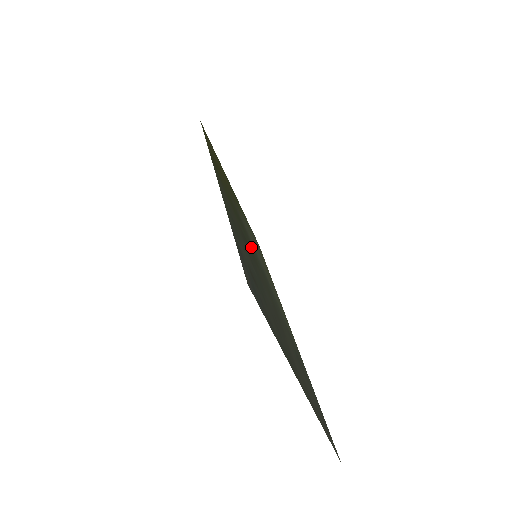
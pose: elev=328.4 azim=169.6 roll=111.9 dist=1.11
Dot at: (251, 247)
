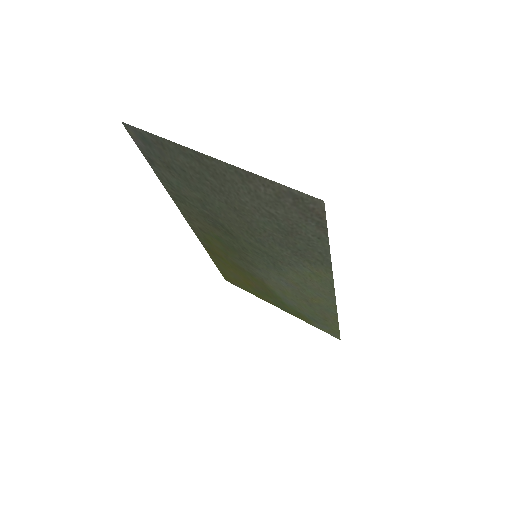
Dot at: (244, 249)
